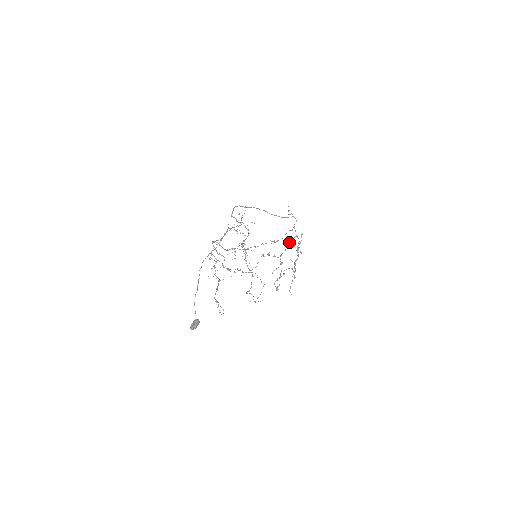
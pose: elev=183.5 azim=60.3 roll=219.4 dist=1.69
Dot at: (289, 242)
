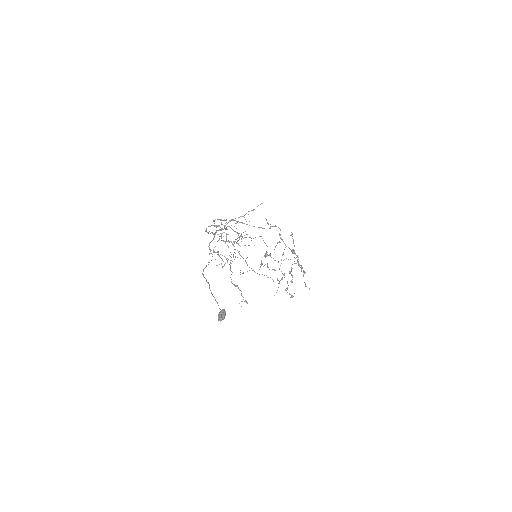
Dot at: (282, 254)
